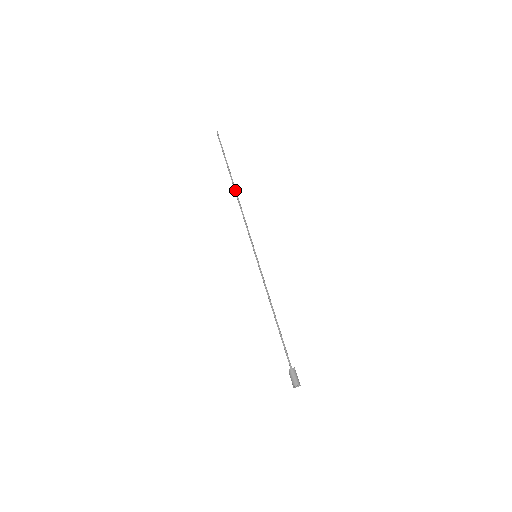
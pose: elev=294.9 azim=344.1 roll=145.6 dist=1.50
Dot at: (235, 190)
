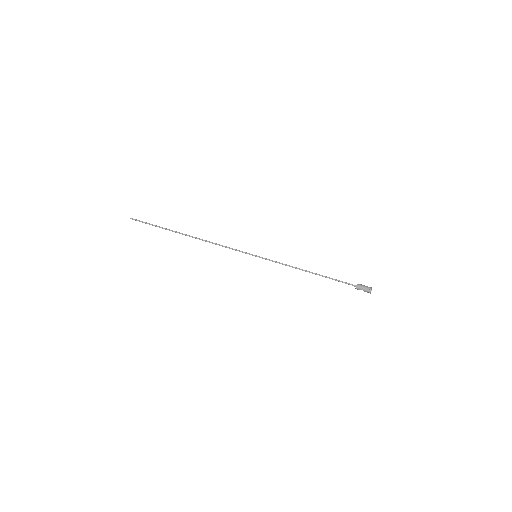
Dot at: (192, 236)
